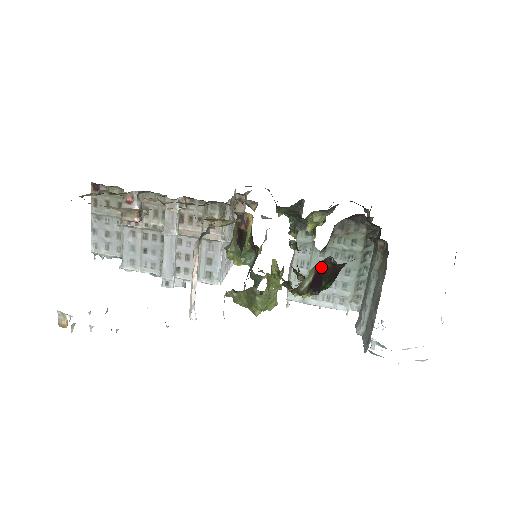
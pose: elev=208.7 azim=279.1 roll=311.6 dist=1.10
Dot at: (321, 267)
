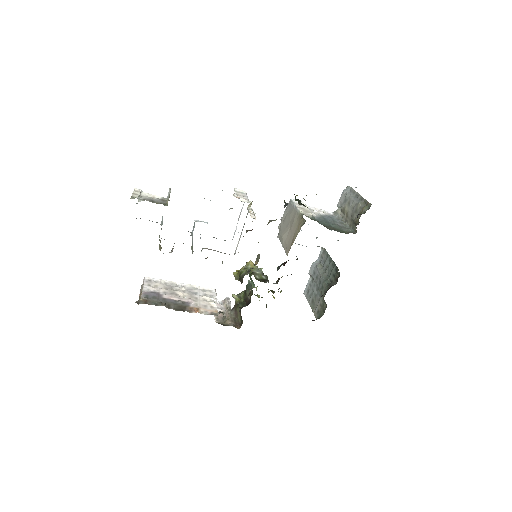
Dot at: occluded
